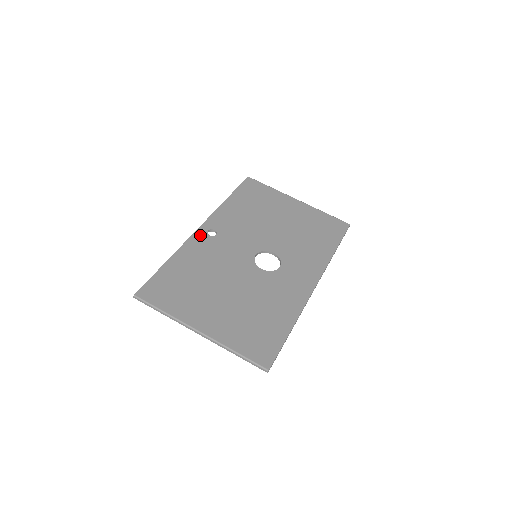
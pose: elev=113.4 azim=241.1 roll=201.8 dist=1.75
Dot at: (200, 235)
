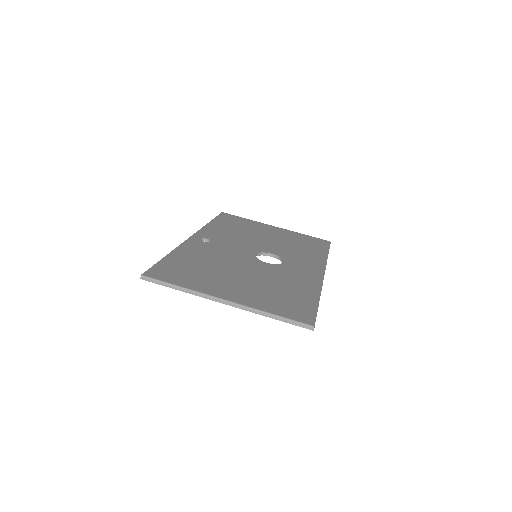
Dot at: (194, 241)
